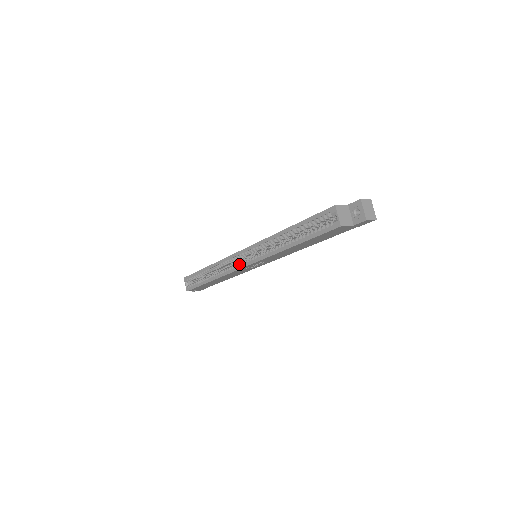
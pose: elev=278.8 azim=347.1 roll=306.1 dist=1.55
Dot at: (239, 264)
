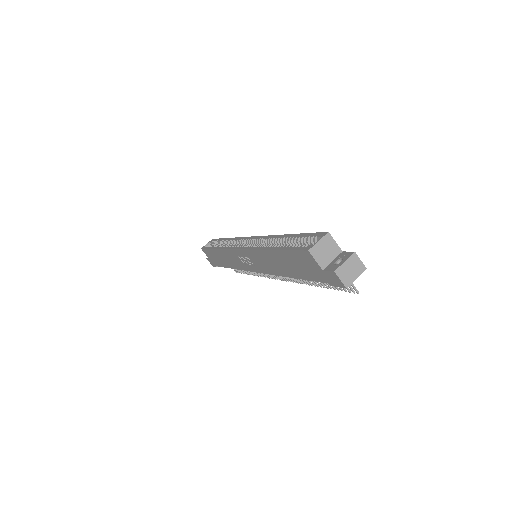
Dot at: (238, 246)
